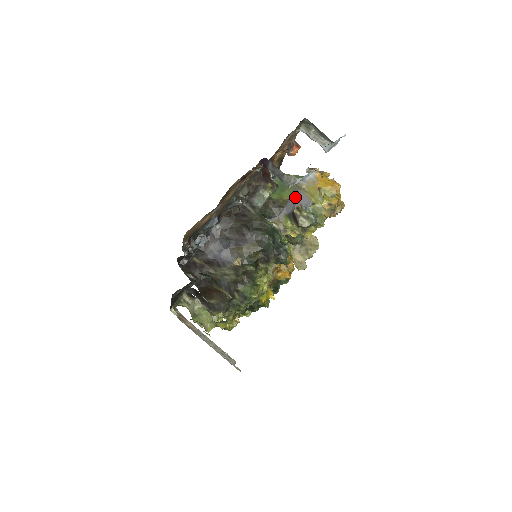
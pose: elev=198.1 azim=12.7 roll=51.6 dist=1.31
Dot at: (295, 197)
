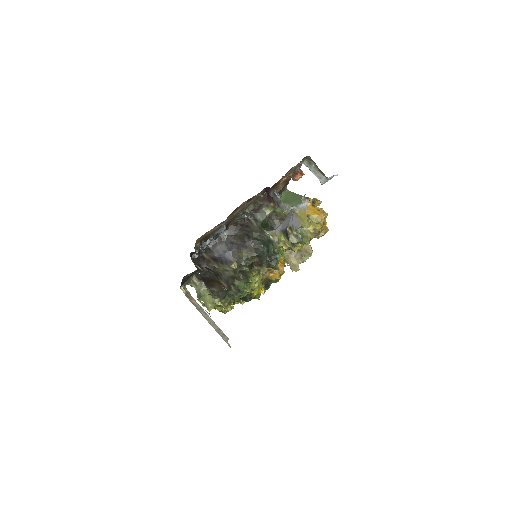
Dot at: (290, 218)
